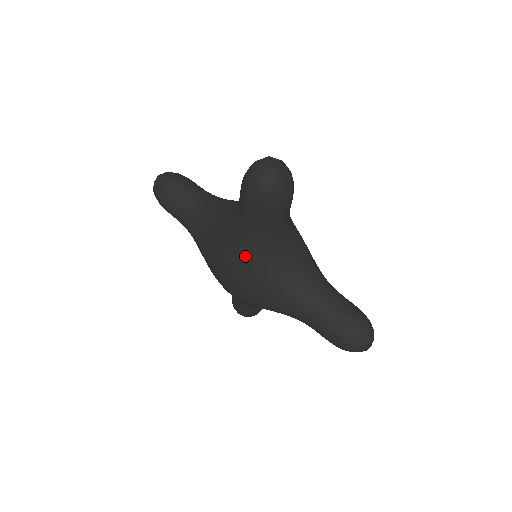
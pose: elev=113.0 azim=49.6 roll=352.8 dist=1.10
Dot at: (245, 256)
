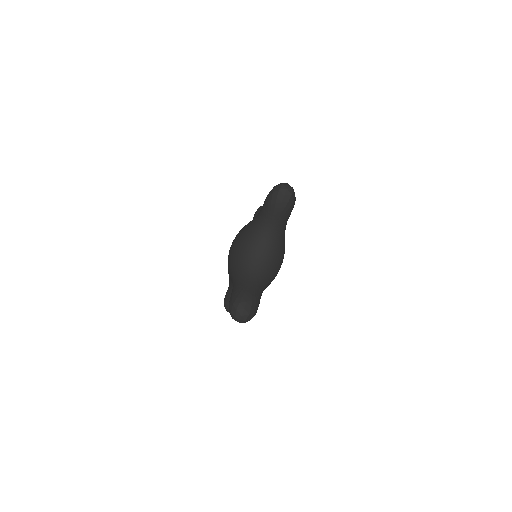
Dot at: (247, 229)
